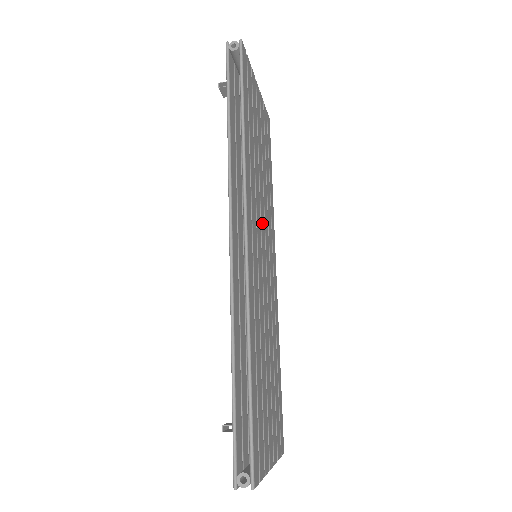
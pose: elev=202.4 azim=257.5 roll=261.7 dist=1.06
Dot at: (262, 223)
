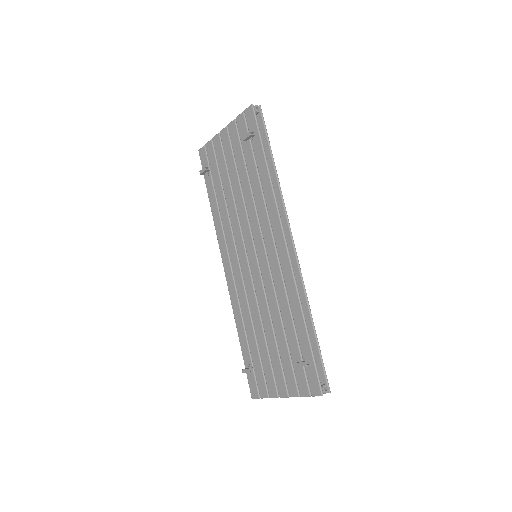
Dot at: occluded
